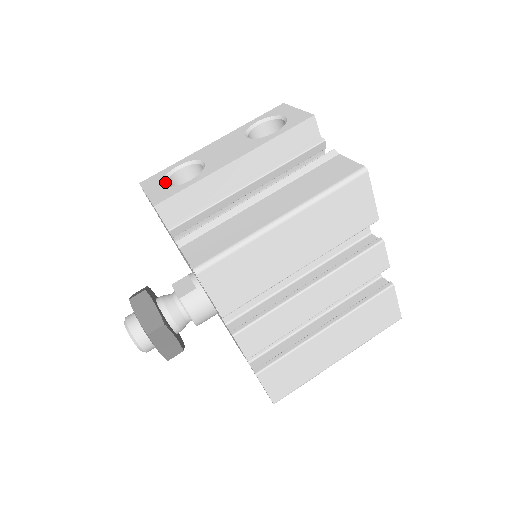
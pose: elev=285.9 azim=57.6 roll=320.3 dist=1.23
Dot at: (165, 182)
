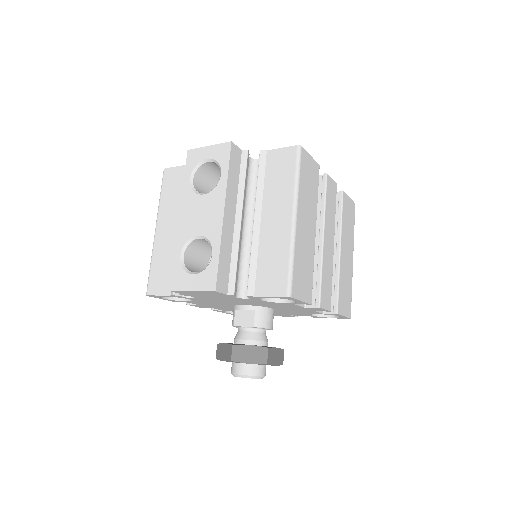
Dot at: (190, 272)
